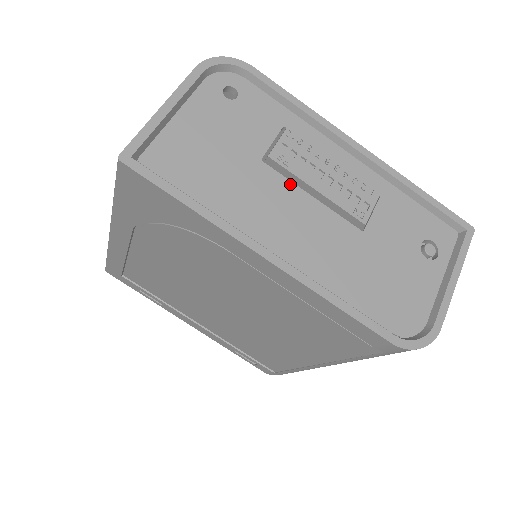
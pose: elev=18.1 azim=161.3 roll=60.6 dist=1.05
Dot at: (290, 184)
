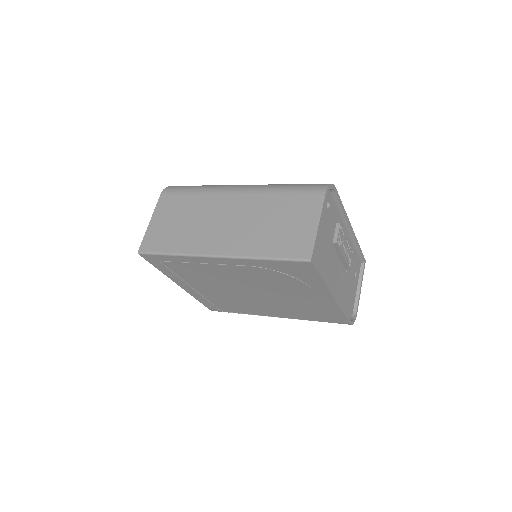
Dot at: (337, 254)
